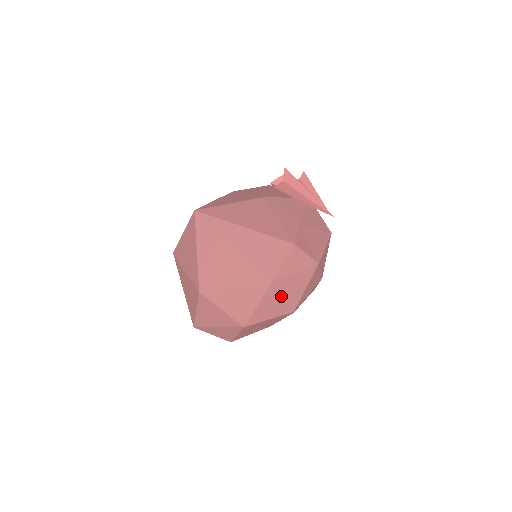
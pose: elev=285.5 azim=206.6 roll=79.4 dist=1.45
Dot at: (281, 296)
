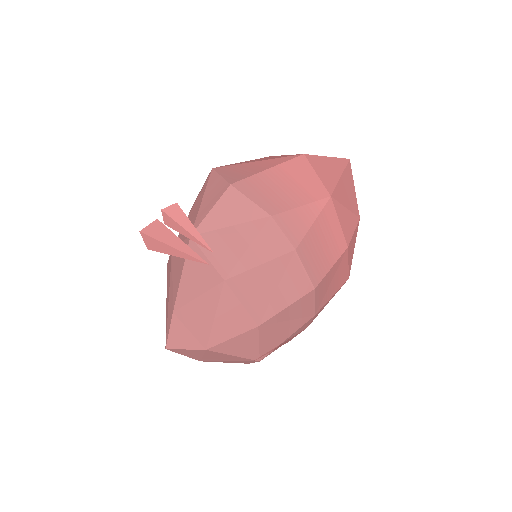
Dot at: (227, 361)
